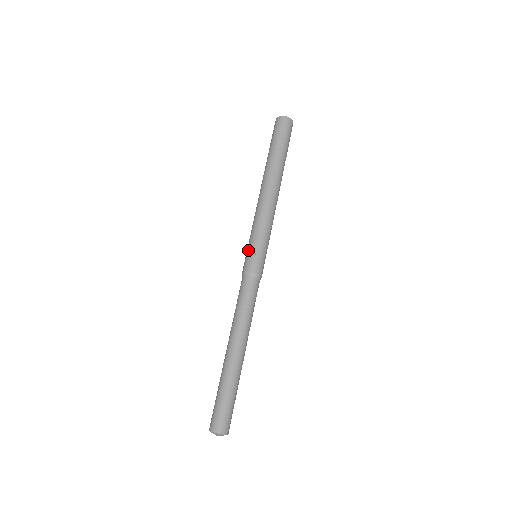
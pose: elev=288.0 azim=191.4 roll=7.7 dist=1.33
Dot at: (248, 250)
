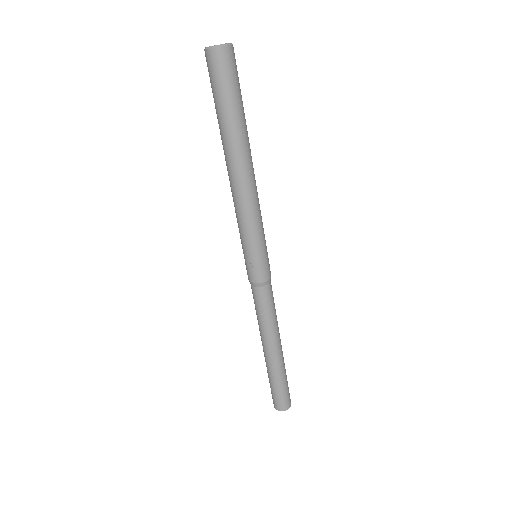
Dot at: (245, 258)
